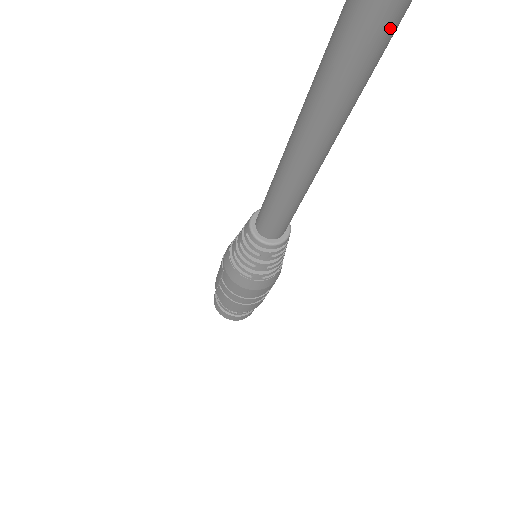
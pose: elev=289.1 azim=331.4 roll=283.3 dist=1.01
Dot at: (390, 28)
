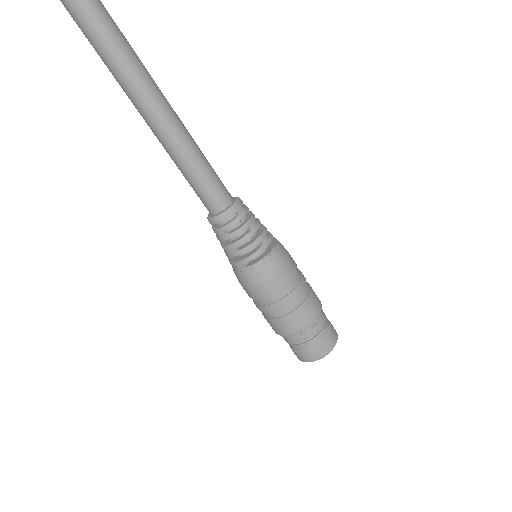
Dot at: (74, 2)
